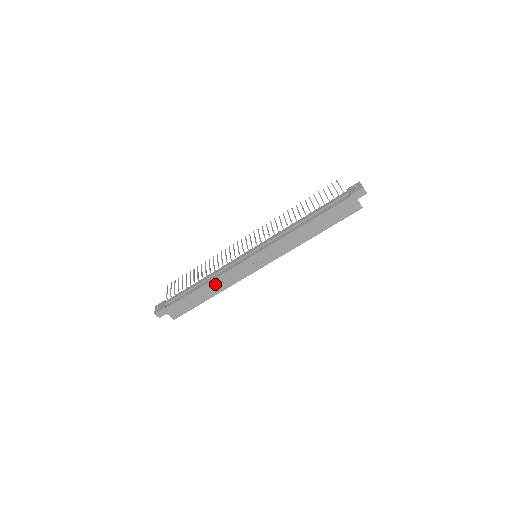
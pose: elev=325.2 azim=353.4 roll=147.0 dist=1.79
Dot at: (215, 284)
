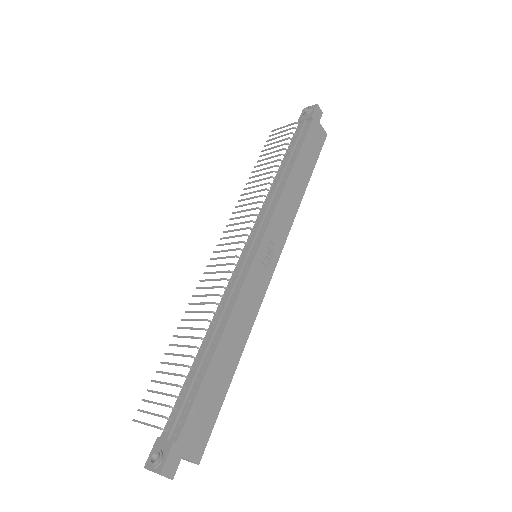
Dot at: (232, 332)
